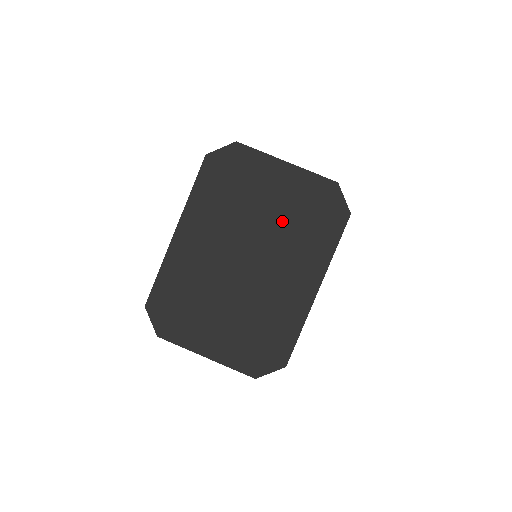
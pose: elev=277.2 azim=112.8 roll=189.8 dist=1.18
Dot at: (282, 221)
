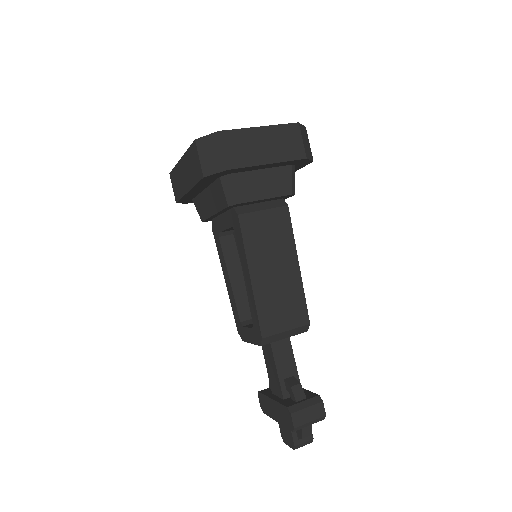
Dot at: occluded
